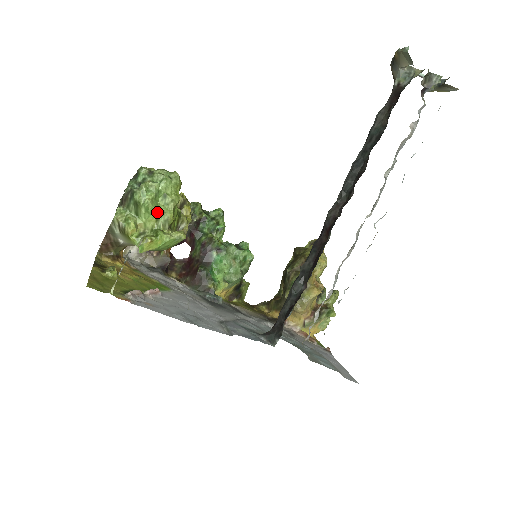
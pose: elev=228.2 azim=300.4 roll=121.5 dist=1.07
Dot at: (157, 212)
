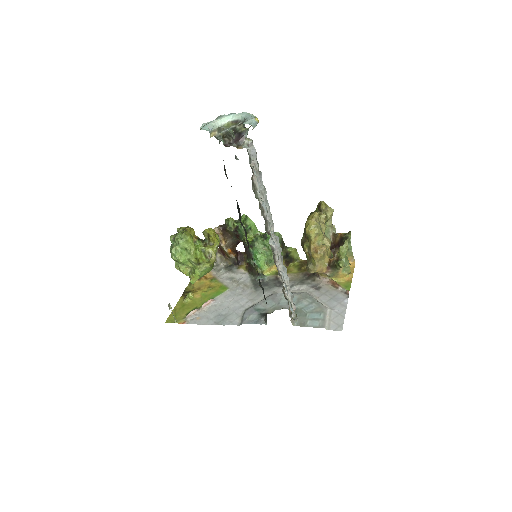
Dot at: (187, 260)
